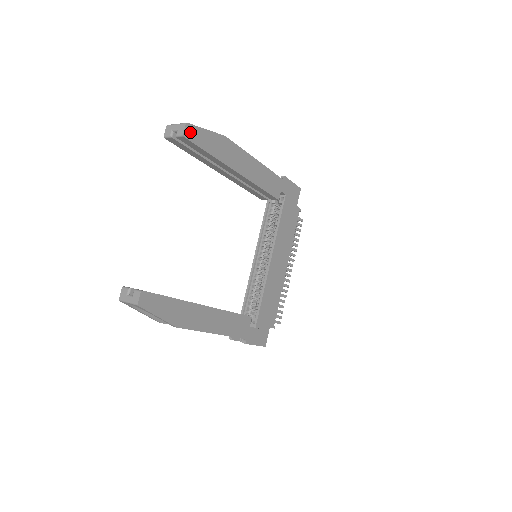
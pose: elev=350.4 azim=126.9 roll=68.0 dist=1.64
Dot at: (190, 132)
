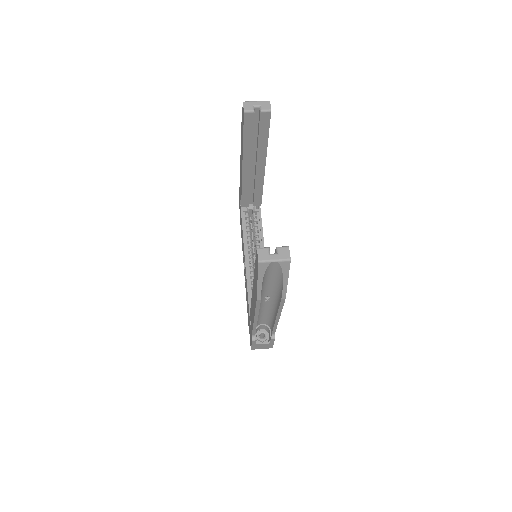
Dot at: occluded
